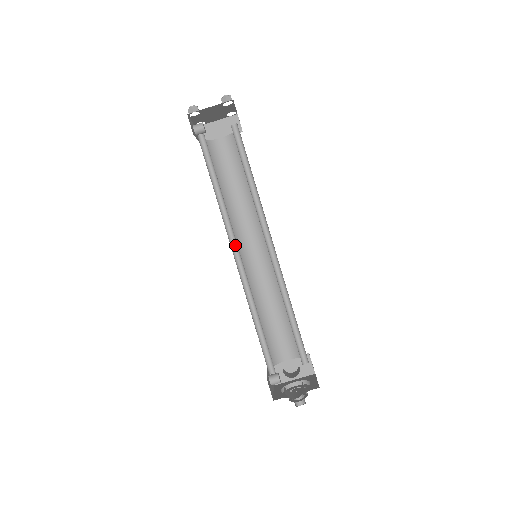
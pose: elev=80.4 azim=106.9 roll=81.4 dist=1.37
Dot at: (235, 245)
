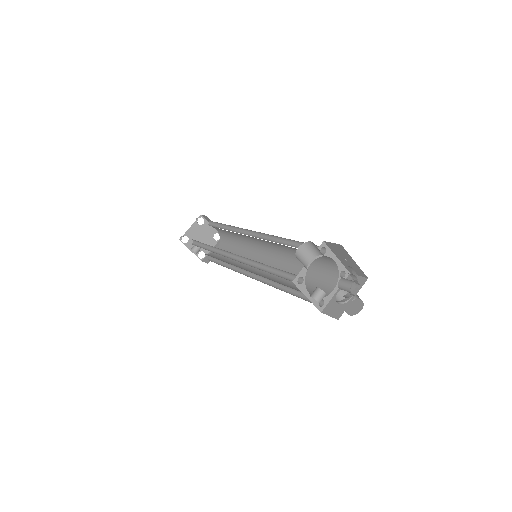
Dot at: (232, 257)
